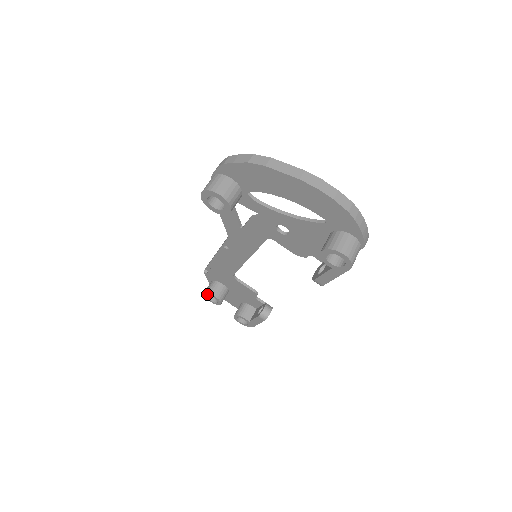
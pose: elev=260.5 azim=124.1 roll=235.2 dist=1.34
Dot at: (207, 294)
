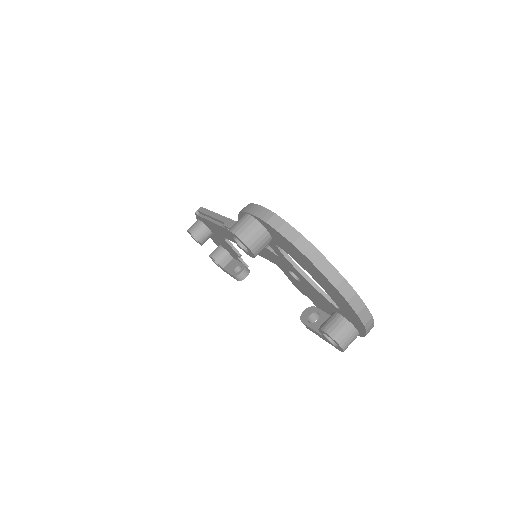
Dot at: (191, 233)
